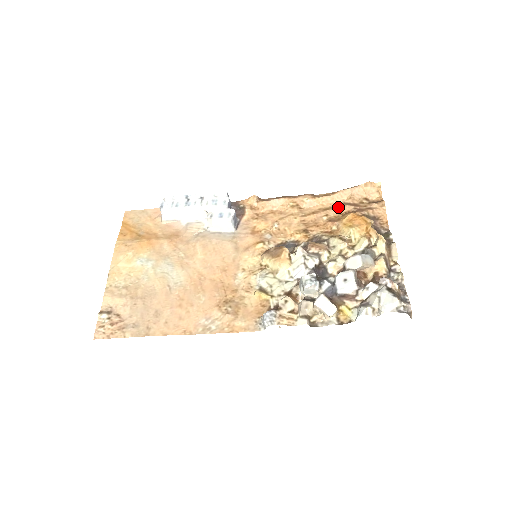
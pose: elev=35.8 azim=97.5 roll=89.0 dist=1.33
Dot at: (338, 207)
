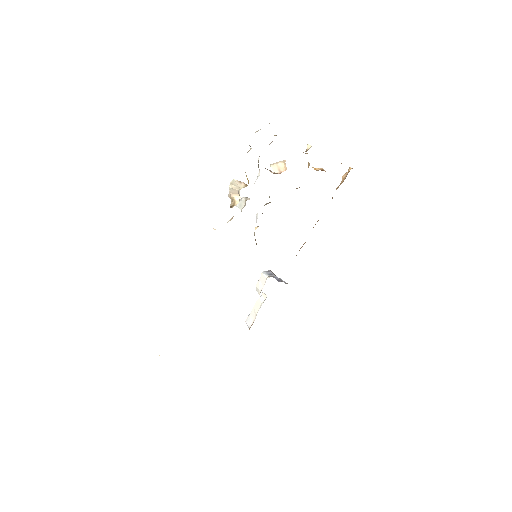
Dot at: occluded
